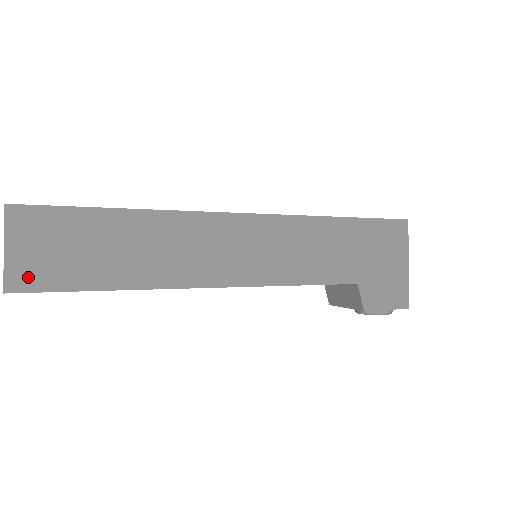
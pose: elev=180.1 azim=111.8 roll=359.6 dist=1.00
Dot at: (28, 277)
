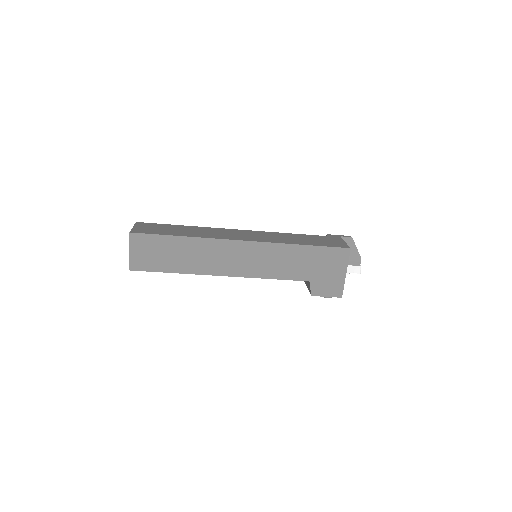
Dot at: (139, 264)
